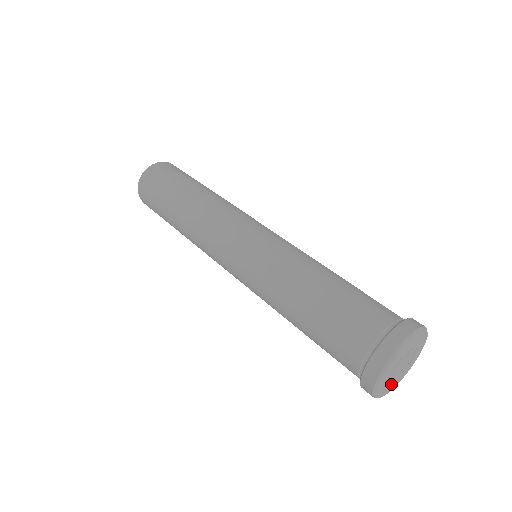
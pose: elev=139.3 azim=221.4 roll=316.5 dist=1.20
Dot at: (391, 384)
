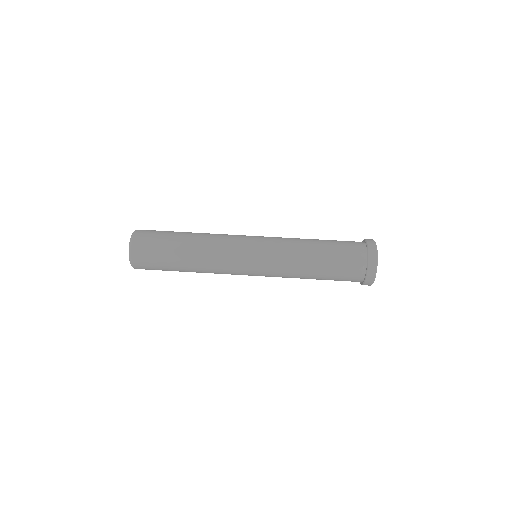
Dot at: occluded
